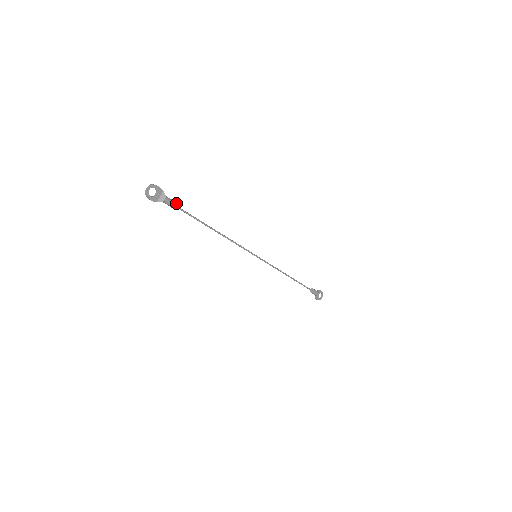
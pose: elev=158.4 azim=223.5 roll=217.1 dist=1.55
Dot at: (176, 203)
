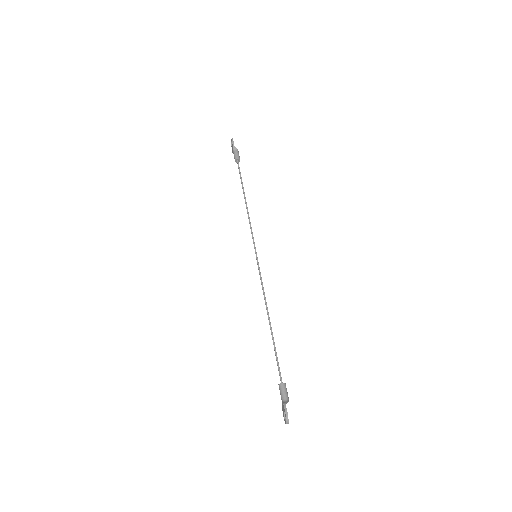
Dot at: (285, 385)
